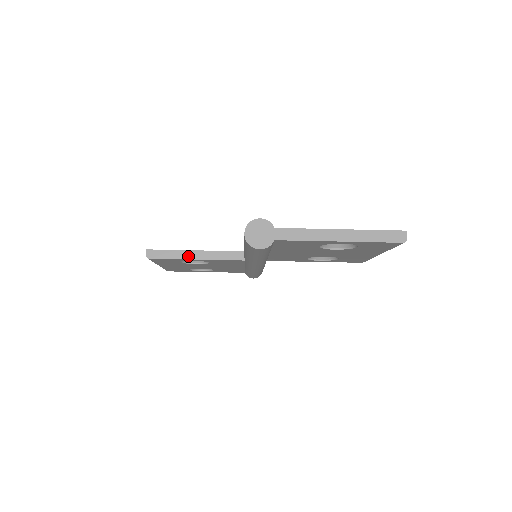
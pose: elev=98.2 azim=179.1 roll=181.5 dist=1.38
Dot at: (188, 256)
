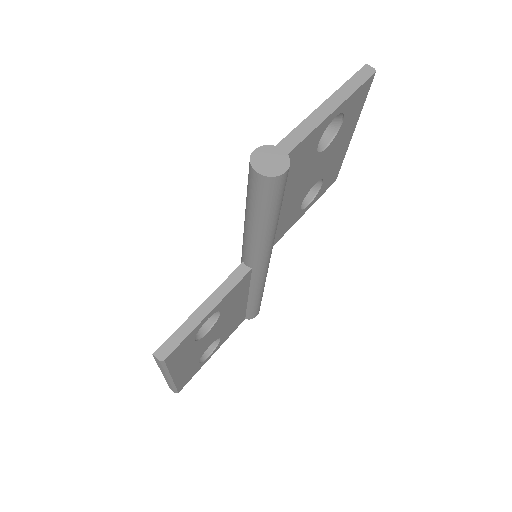
Dot at: (199, 317)
